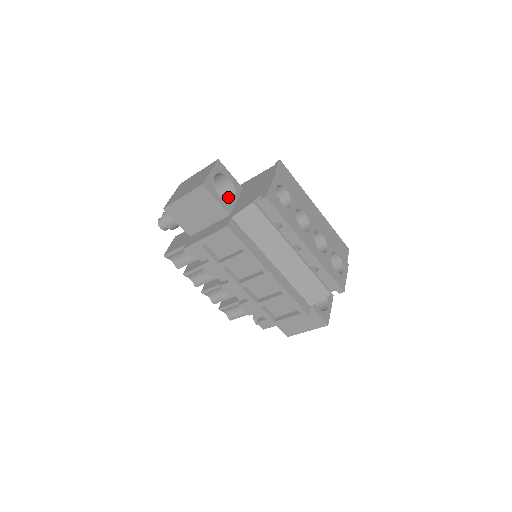
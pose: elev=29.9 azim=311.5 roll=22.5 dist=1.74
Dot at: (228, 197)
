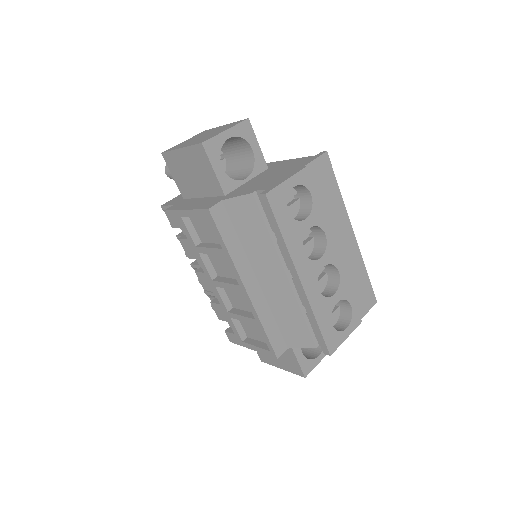
Dot at: (243, 171)
